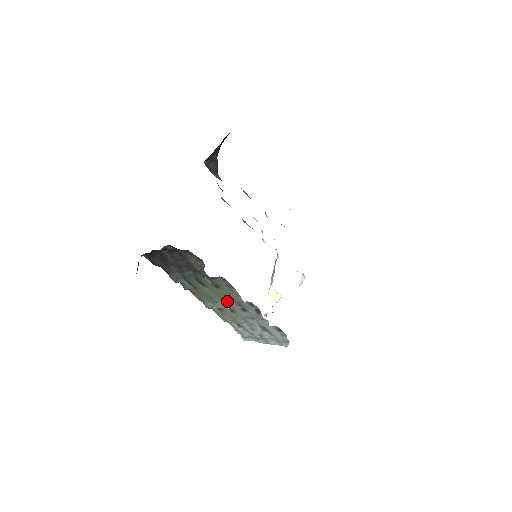
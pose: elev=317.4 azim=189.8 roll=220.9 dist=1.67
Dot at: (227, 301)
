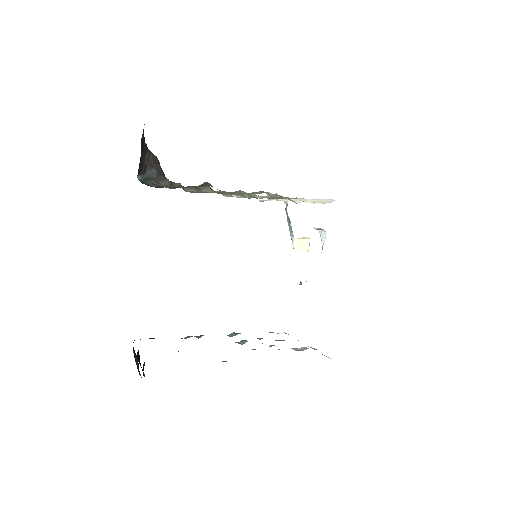
Dot at: occluded
